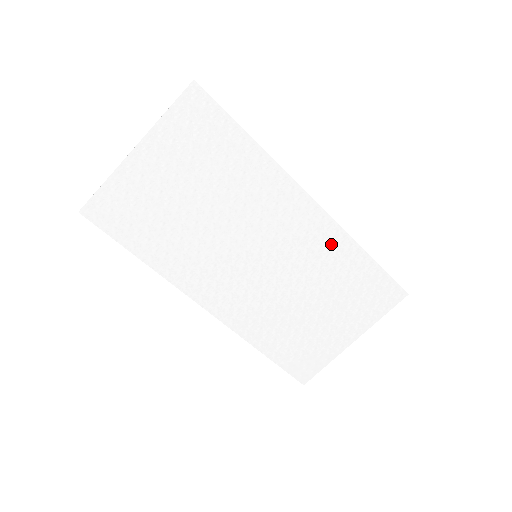
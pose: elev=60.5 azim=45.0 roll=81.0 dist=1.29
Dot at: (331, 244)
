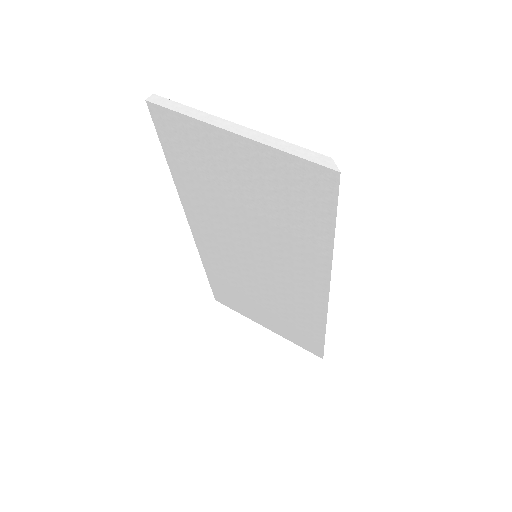
Dot at: (310, 310)
